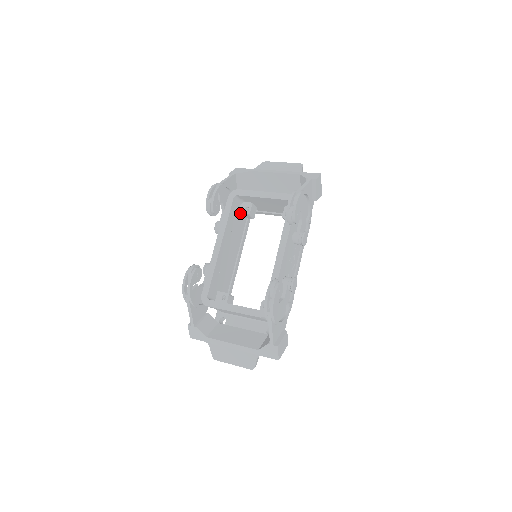
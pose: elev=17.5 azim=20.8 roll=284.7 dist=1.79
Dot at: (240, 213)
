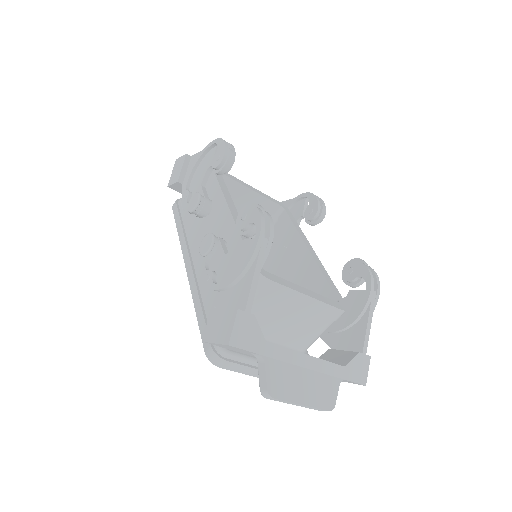
Dot at: occluded
